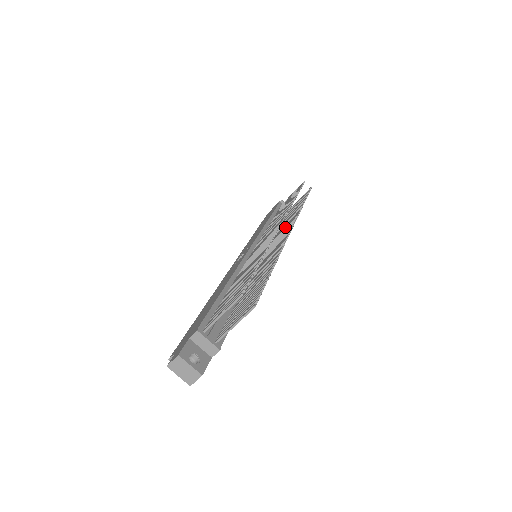
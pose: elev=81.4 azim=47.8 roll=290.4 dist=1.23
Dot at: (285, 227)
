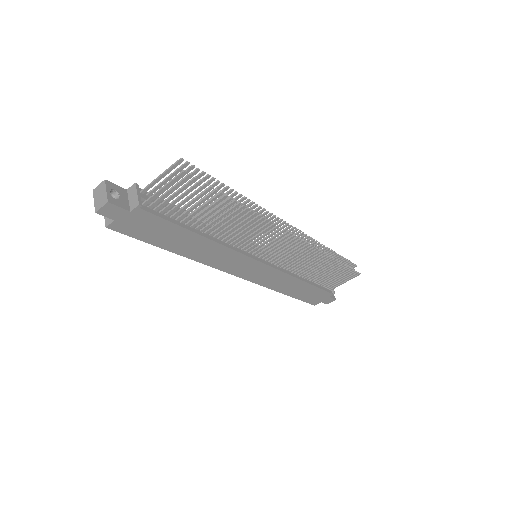
Dot at: (300, 255)
